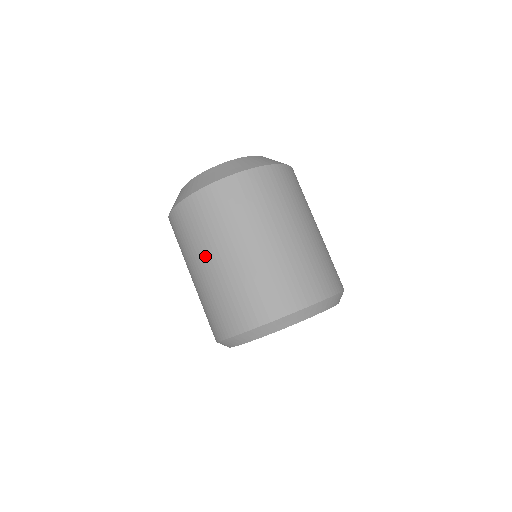
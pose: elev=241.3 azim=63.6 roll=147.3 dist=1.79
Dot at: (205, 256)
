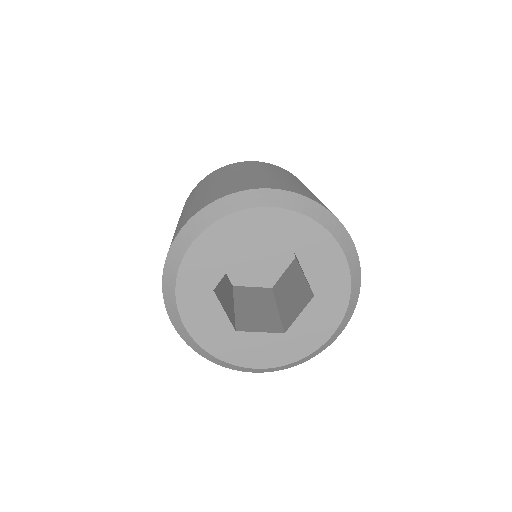
Dot at: occluded
